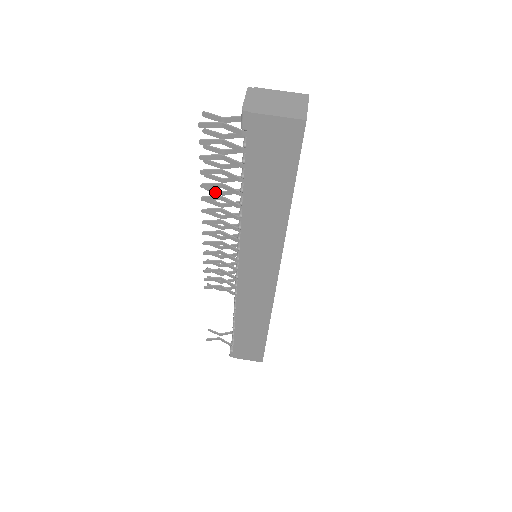
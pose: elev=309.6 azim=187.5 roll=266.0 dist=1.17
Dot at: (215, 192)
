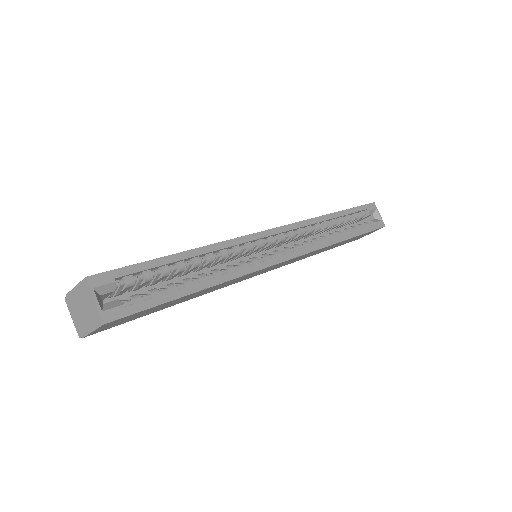
Dot at: occluded
